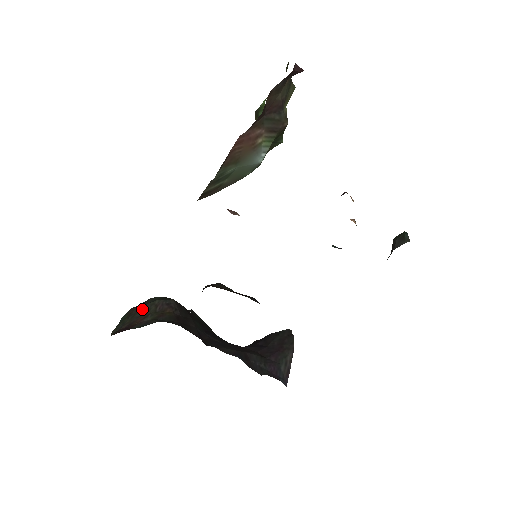
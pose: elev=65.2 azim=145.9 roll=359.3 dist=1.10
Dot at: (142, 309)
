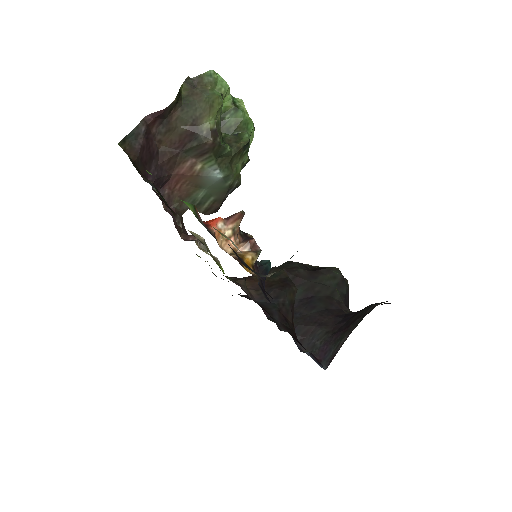
Dot at: occluded
